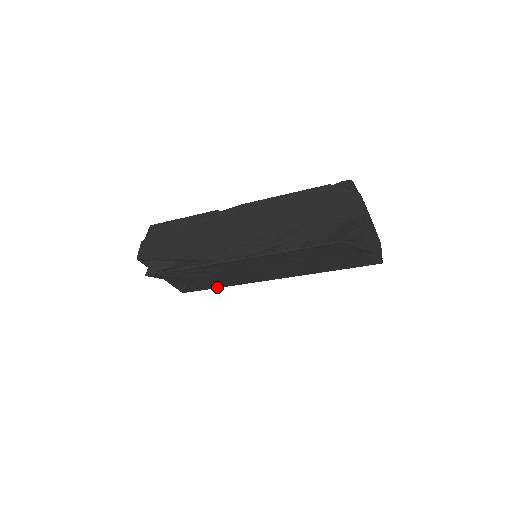
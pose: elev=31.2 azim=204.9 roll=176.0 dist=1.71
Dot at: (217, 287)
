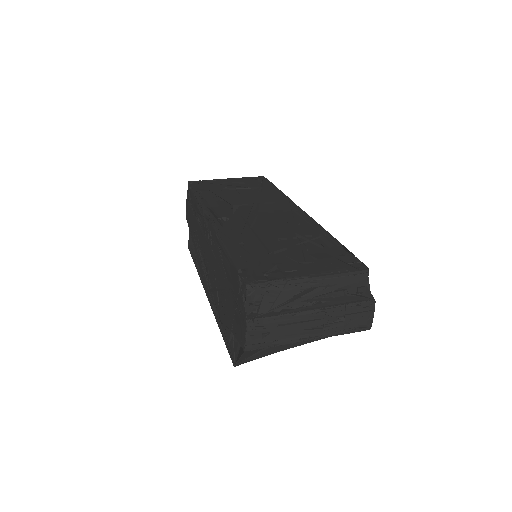
Dot at: occluded
